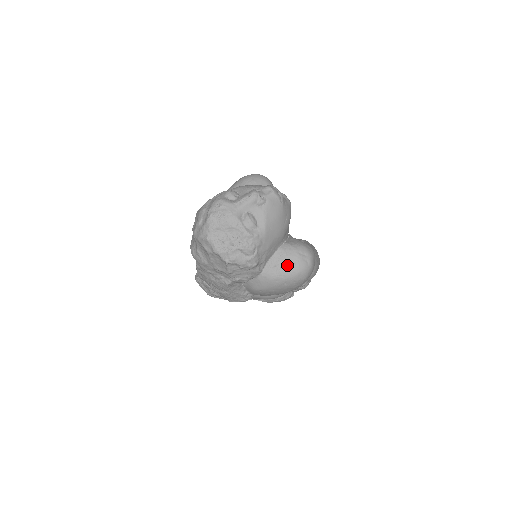
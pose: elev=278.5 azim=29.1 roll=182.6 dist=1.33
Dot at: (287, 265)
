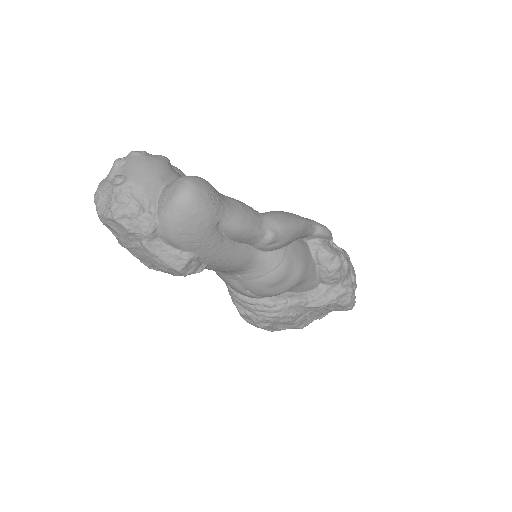
Dot at: (169, 196)
